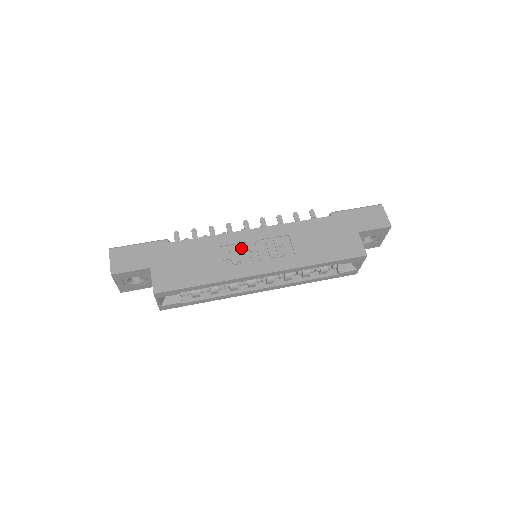
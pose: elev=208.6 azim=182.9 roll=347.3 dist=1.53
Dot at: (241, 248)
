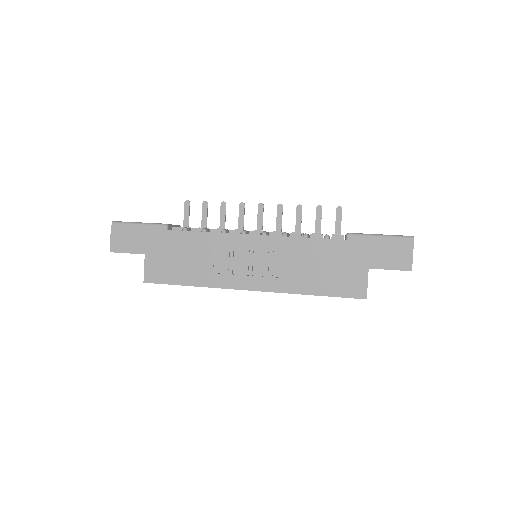
Dot at: (235, 254)
